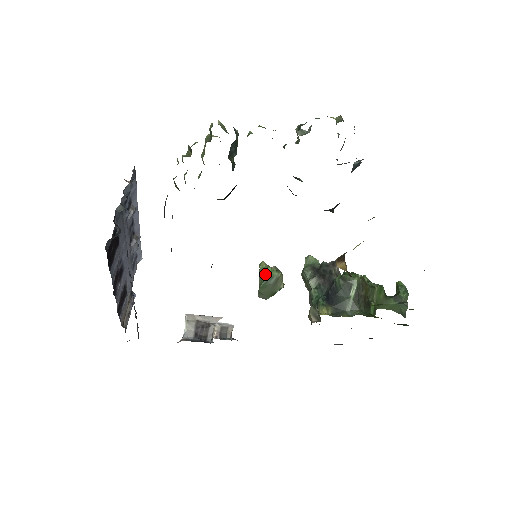
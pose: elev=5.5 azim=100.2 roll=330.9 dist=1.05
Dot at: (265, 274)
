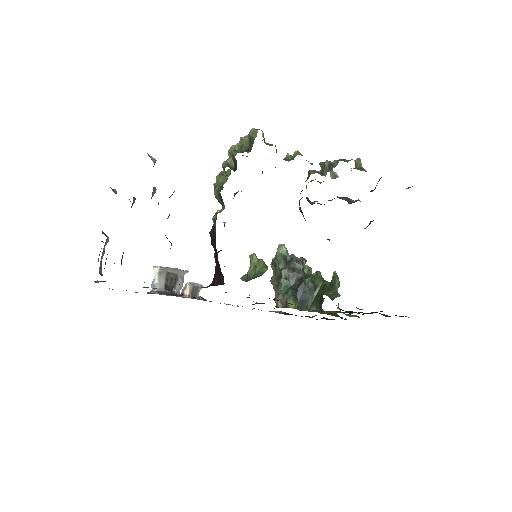
Dot at: (257, 269)
